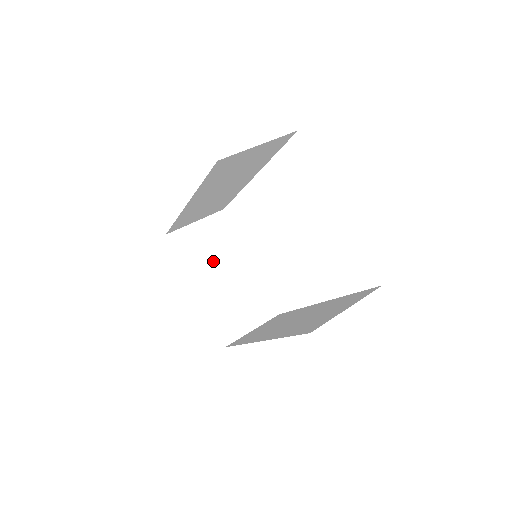
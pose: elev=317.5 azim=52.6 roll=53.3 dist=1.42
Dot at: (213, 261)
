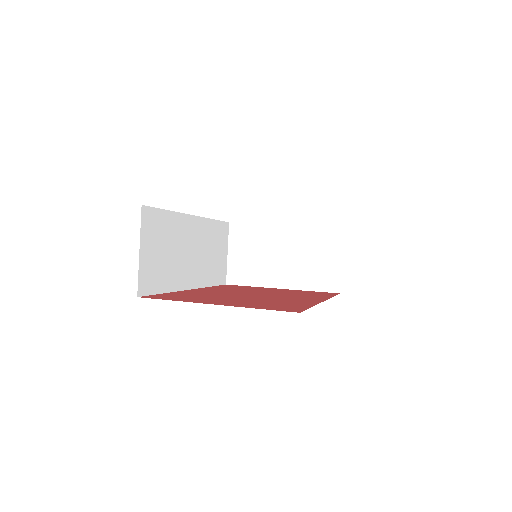
Dot at: (265, 258)
